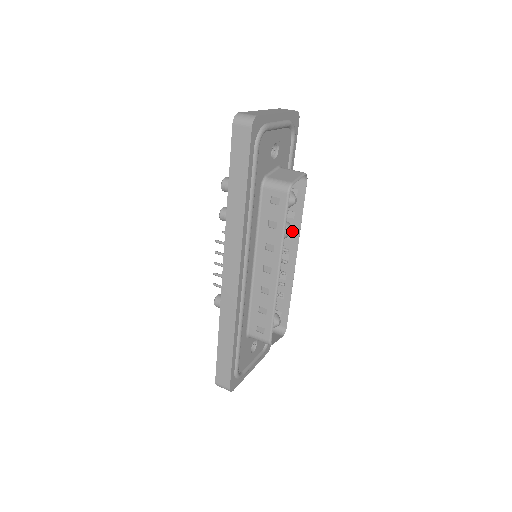
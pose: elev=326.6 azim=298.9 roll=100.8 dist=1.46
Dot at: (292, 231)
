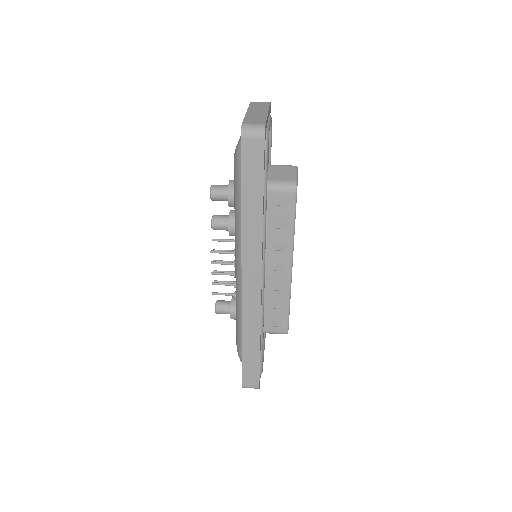
Dot at: occluded
